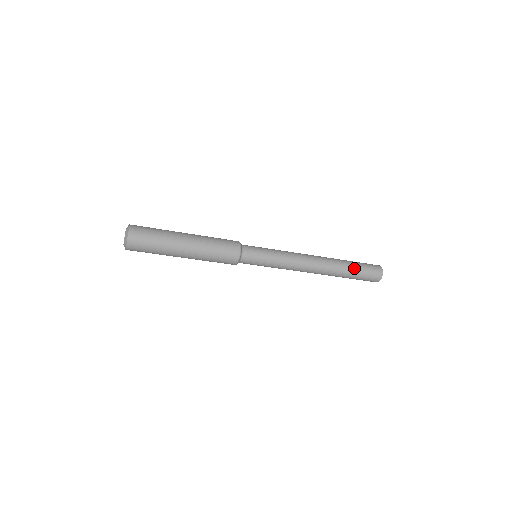
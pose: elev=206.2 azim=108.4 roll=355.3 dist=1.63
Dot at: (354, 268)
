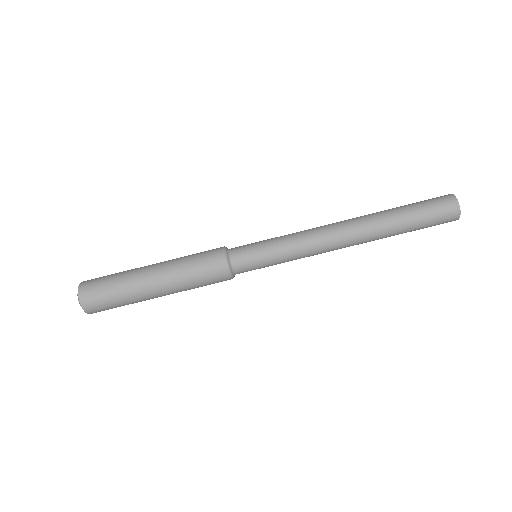
Dot at: (402, 207)
